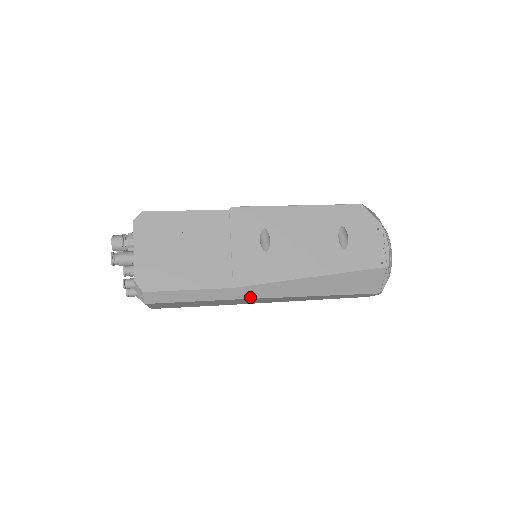
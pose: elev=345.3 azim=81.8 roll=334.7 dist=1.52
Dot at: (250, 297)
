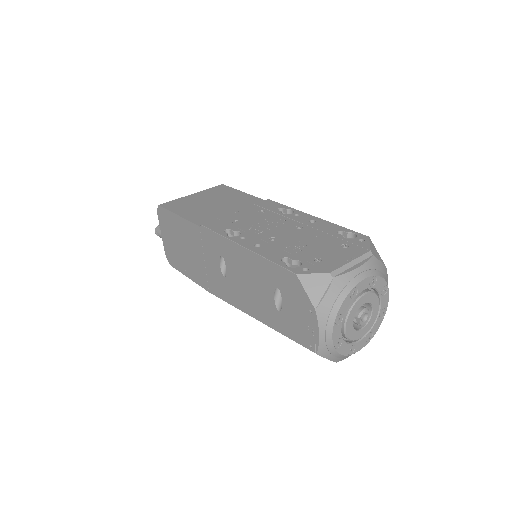
Dot at: occluded
